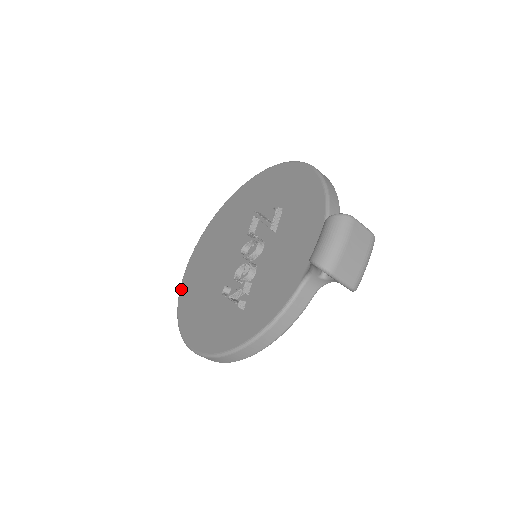
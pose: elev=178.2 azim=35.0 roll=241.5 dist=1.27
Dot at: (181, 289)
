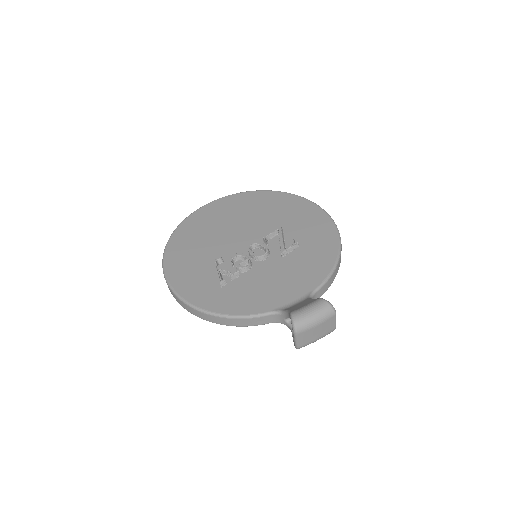
Dot at: (187, 220)
